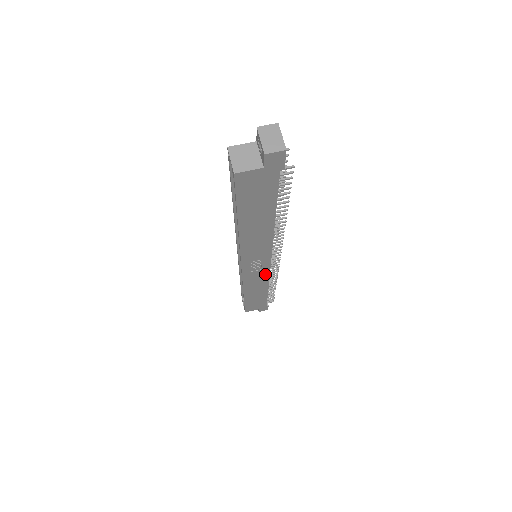
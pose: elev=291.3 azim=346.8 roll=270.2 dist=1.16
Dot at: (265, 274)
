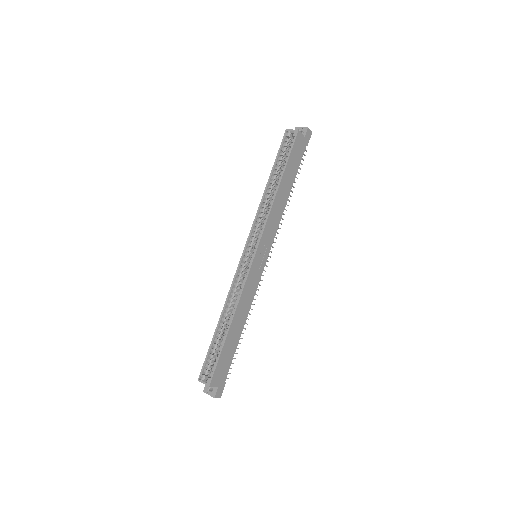
Dot at: (256, 283)
